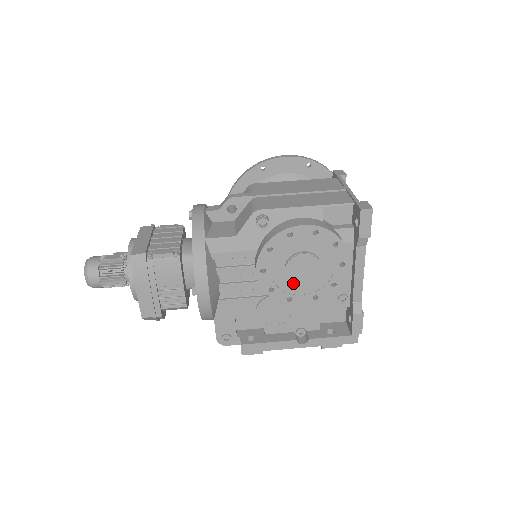
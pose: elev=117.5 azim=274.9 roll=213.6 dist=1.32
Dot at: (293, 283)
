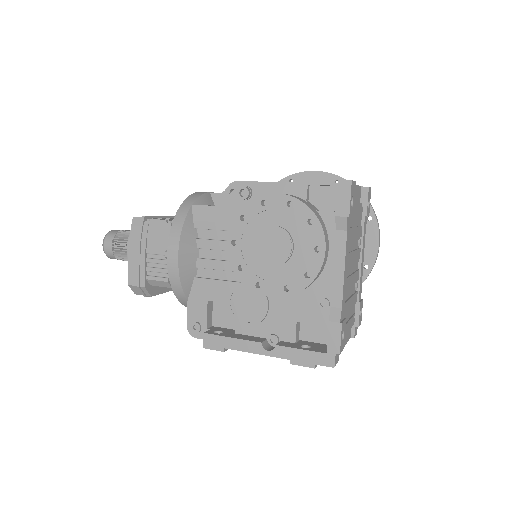
Dot at: (263, 264)
